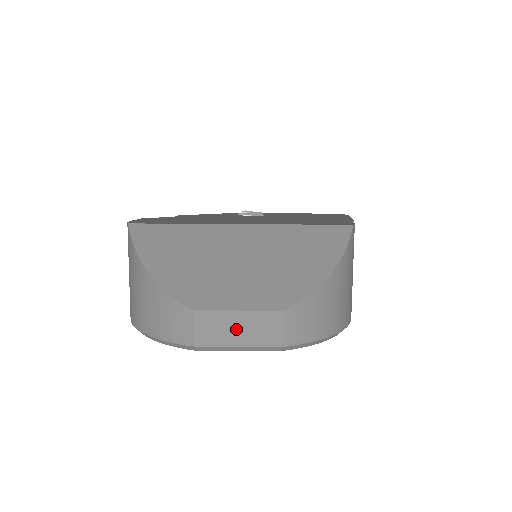
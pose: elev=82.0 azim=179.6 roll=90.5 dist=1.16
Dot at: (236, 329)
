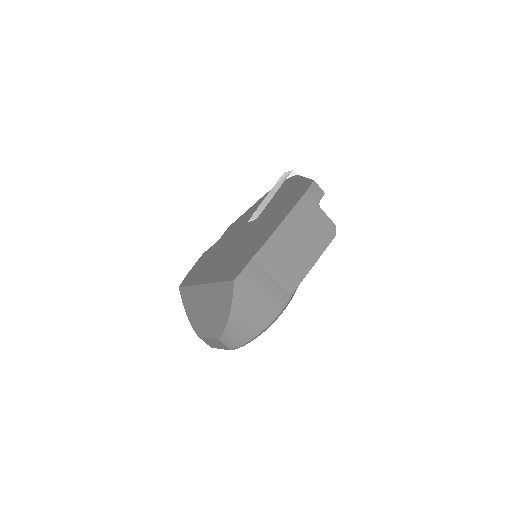
Dot at: (214, 344)
